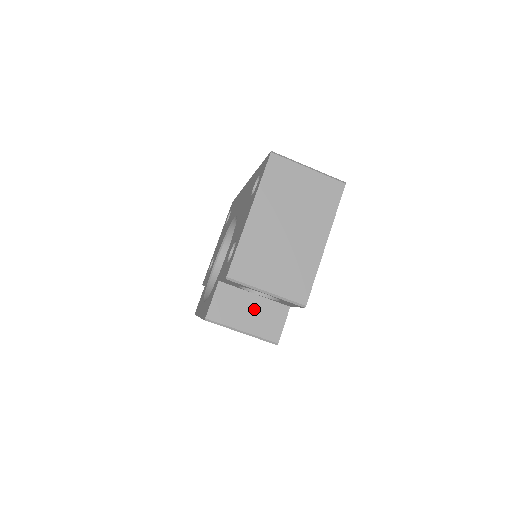
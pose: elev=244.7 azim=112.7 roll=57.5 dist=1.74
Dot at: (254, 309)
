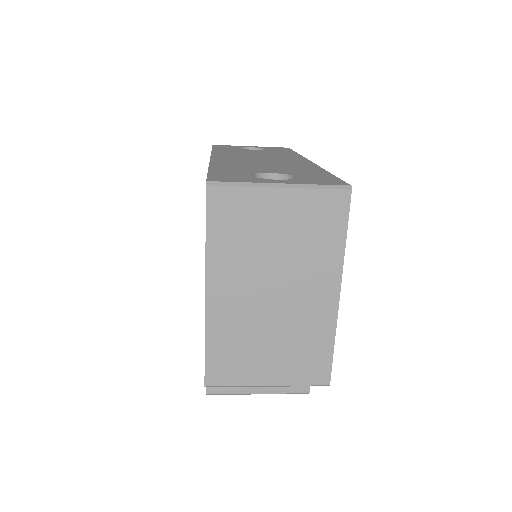
Dot at: occluded
